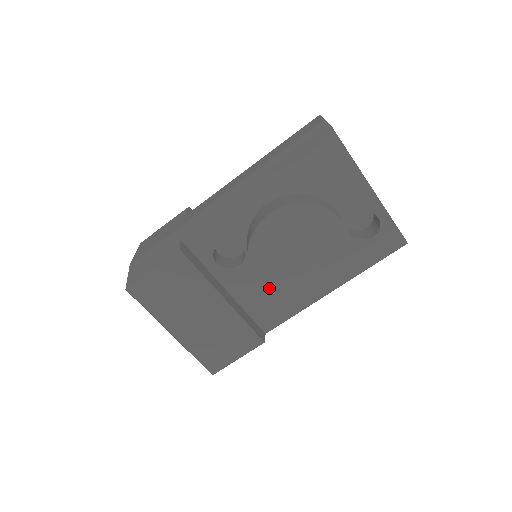
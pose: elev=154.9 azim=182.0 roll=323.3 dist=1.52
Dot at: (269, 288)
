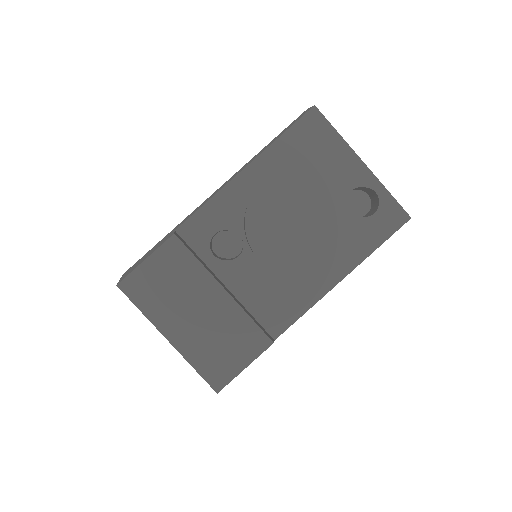
Dot at: (271, 267)
